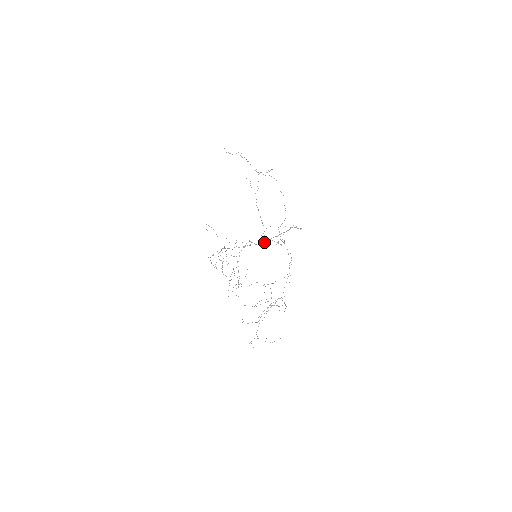
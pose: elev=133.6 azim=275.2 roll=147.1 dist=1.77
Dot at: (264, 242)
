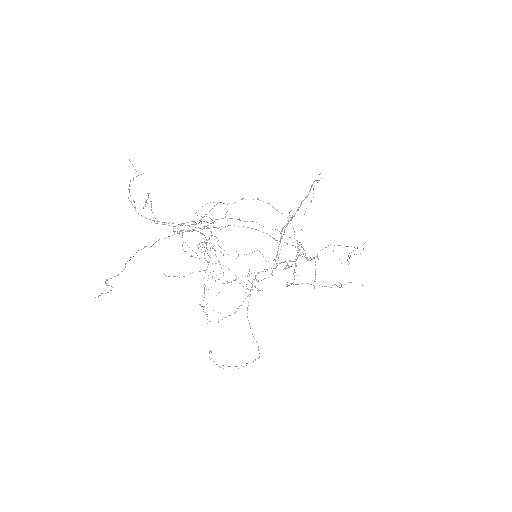
Dot at: (284, 262)
